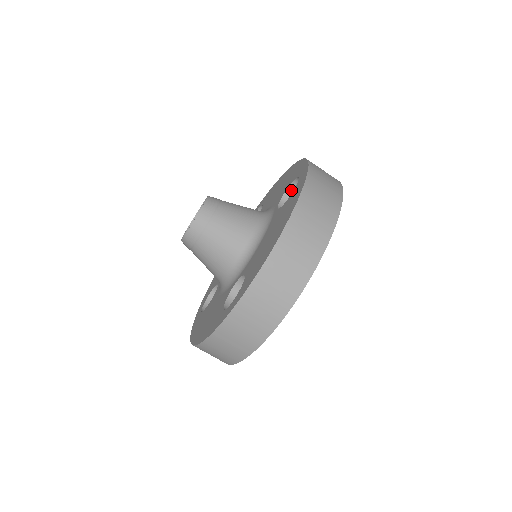
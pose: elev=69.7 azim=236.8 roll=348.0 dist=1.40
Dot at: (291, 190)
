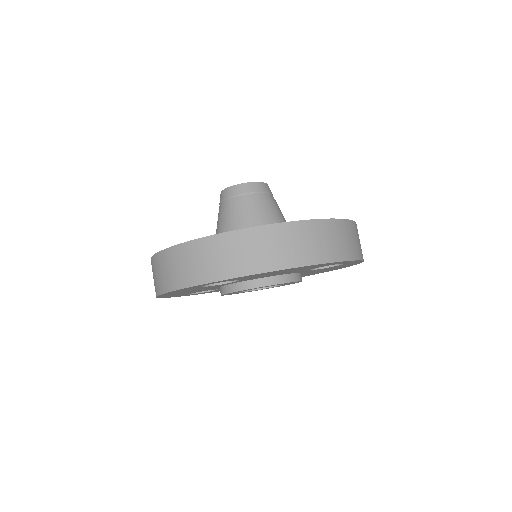
Dot at: occluded
